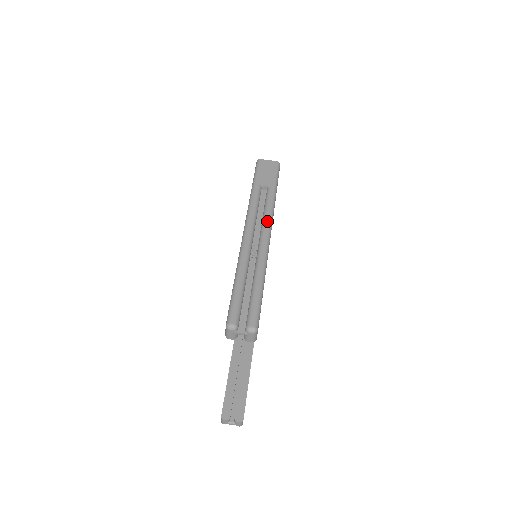
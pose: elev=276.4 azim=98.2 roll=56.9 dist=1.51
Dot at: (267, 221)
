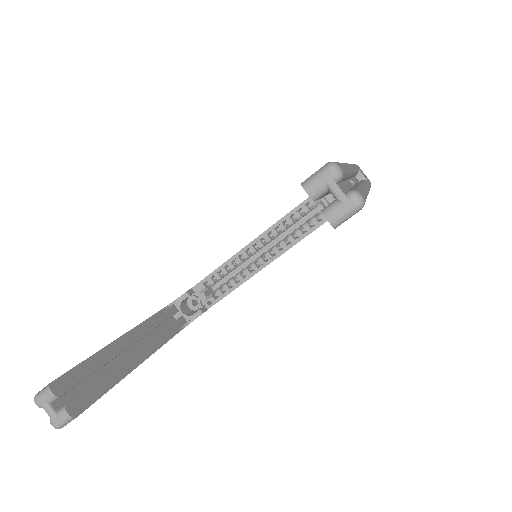
Dot at: occluded
